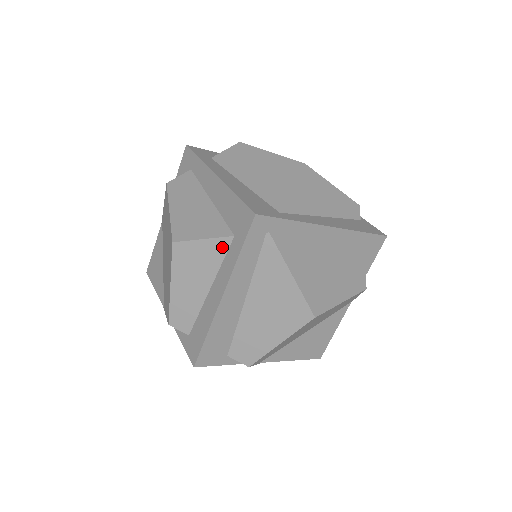
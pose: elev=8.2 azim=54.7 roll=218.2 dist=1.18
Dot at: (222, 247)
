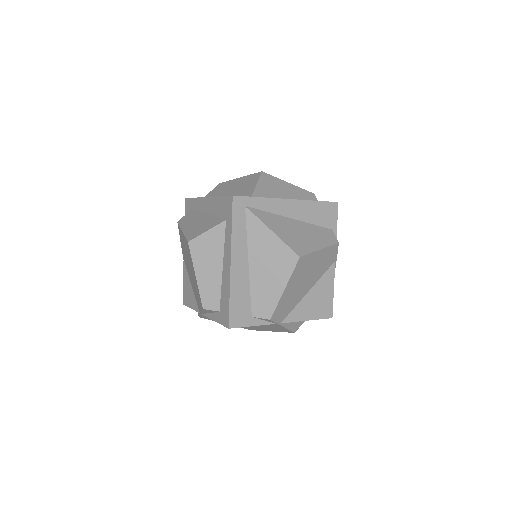
Dot at: (221, 231)
